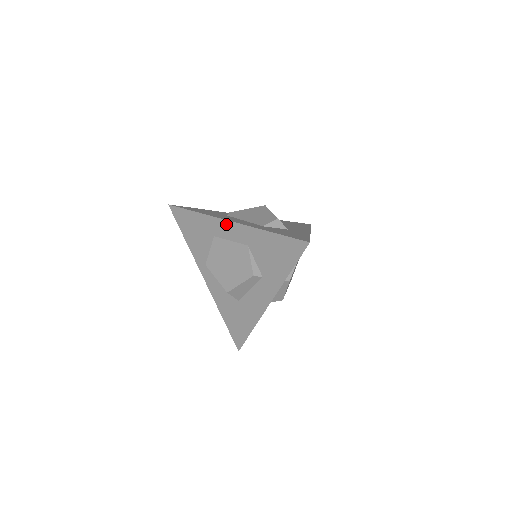
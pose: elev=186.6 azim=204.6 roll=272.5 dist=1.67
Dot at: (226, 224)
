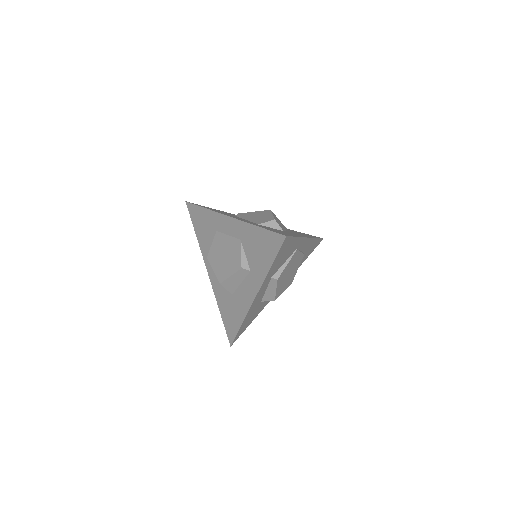
Dot at: (225, 219)
